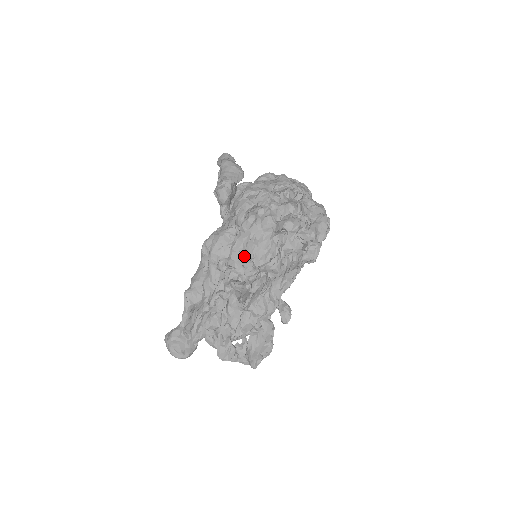
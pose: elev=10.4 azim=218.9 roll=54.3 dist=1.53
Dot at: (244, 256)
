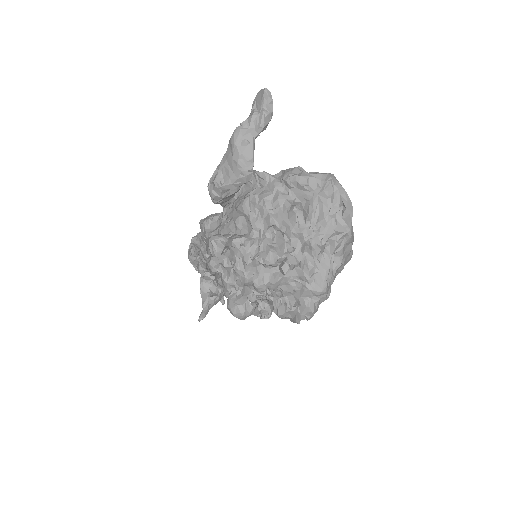
Dot at: (215, 276)
